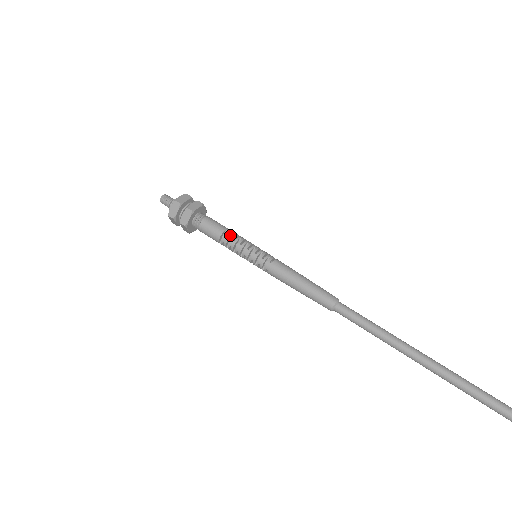
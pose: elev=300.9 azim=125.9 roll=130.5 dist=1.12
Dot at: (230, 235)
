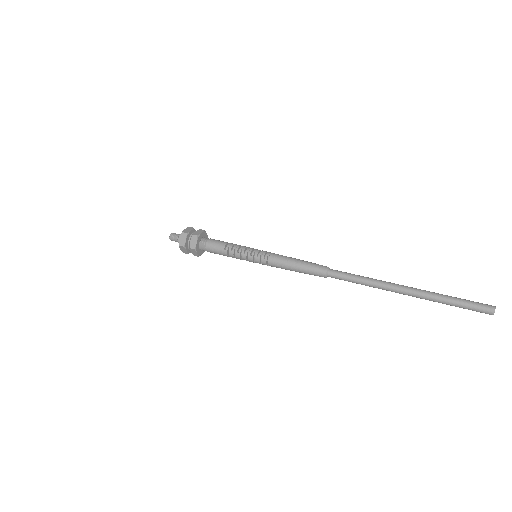
Dot at: (235, 244)
